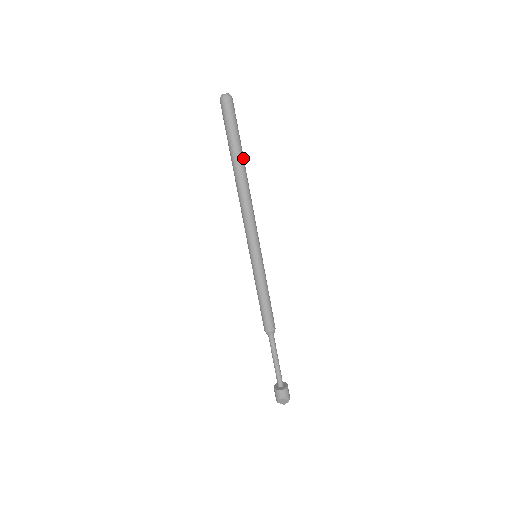
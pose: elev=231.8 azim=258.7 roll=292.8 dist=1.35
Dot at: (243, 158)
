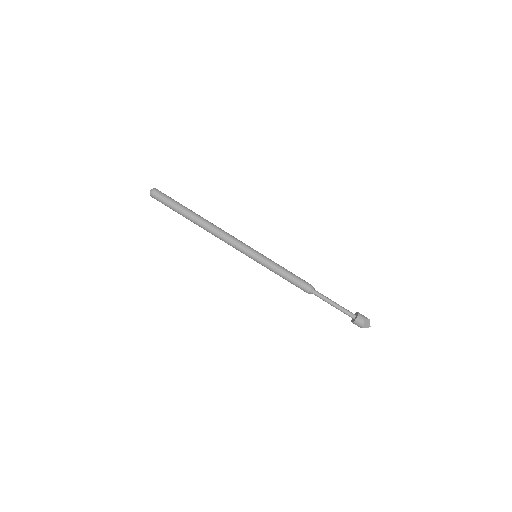
Dot at: (193, 212)
